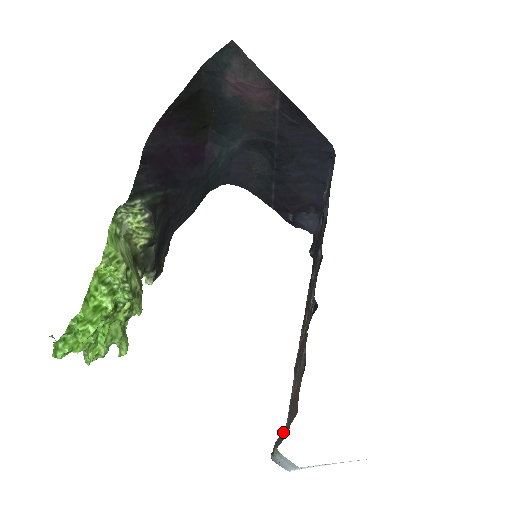
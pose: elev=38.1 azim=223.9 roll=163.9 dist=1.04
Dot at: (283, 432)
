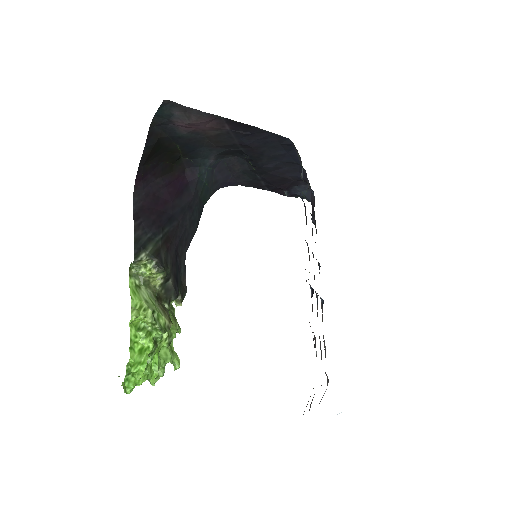
Dot at: occluded
